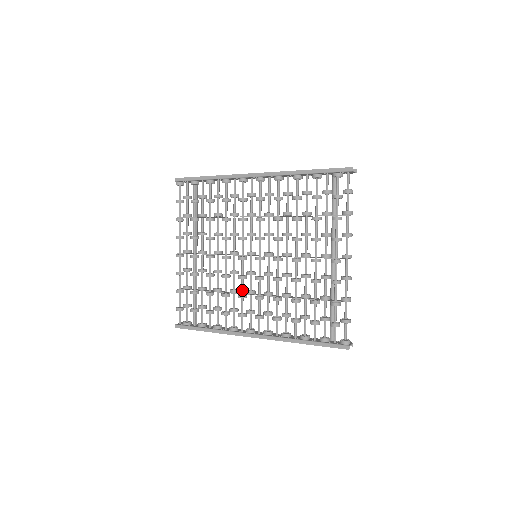
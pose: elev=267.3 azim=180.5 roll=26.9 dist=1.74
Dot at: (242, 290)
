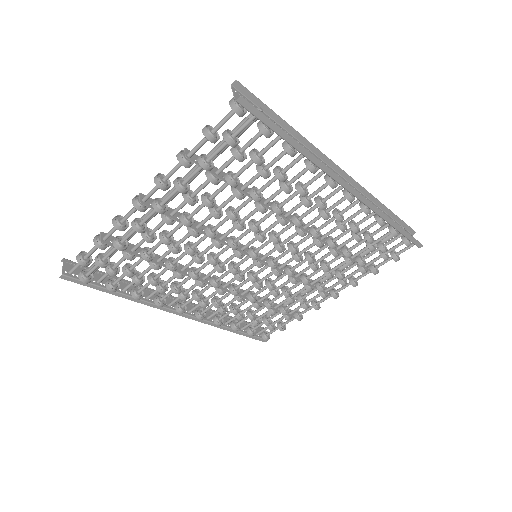
Dot at: occluded
